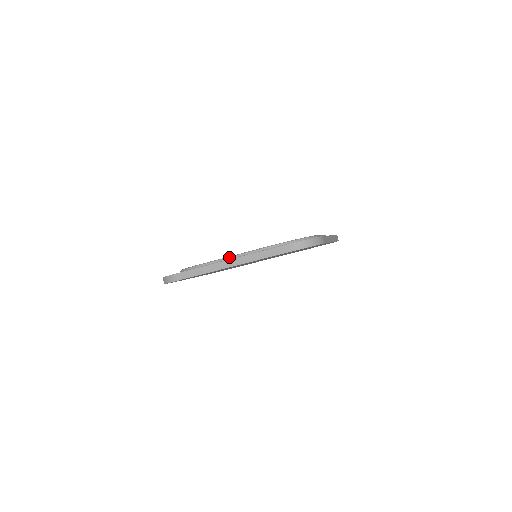
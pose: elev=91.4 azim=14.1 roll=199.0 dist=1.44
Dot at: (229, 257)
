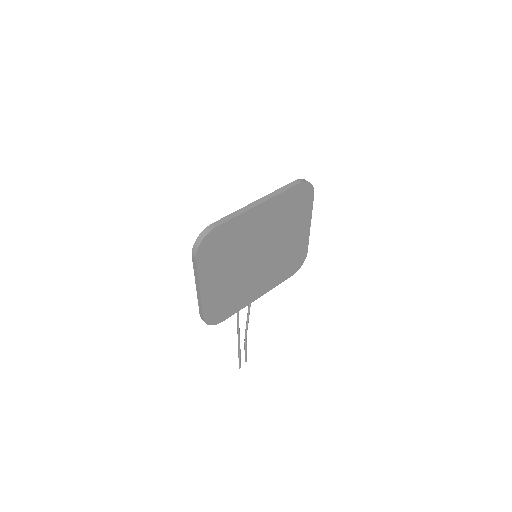
Dot at: occluded
